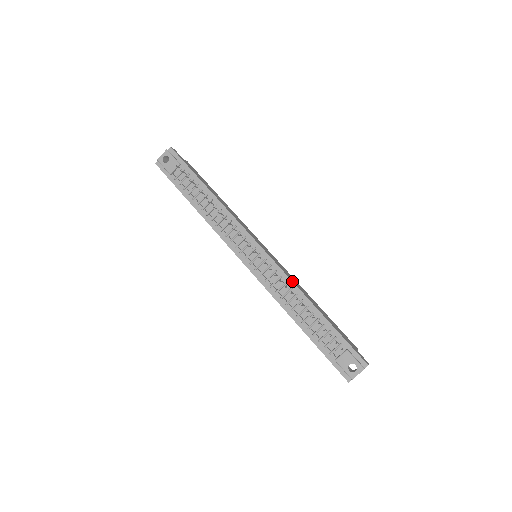
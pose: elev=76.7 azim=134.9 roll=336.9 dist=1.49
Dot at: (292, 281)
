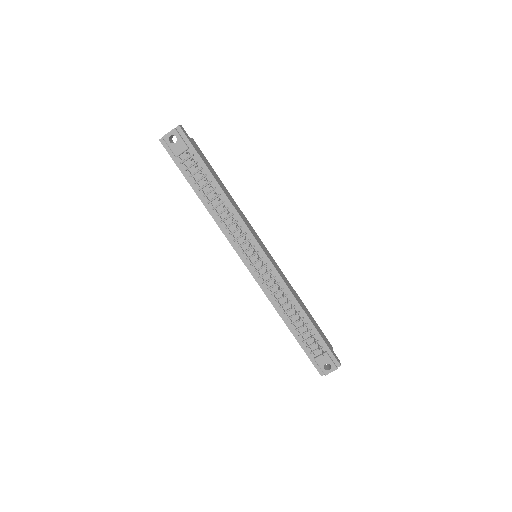
Dot at: (289, 288)
